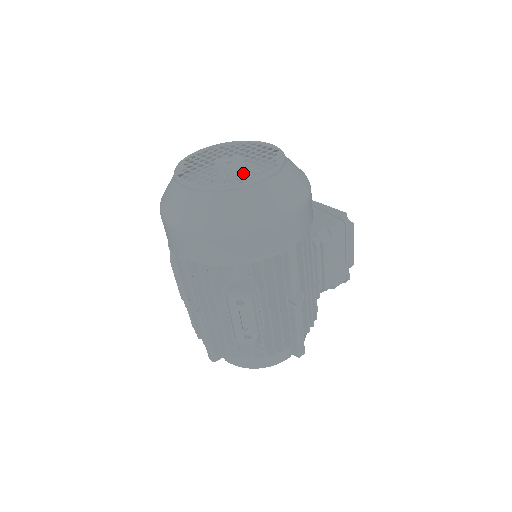
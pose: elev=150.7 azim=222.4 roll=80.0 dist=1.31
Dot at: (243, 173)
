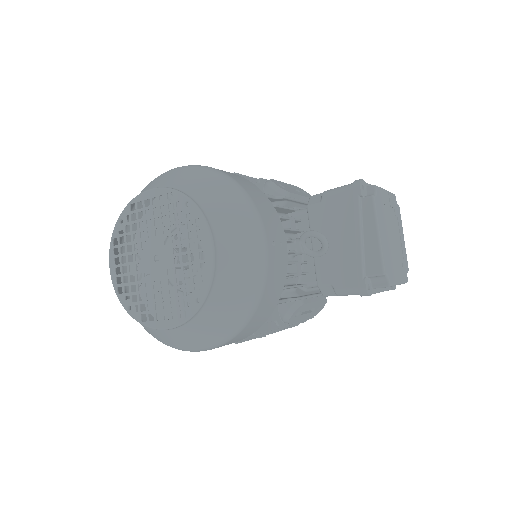
Dot at: (152, 299)
